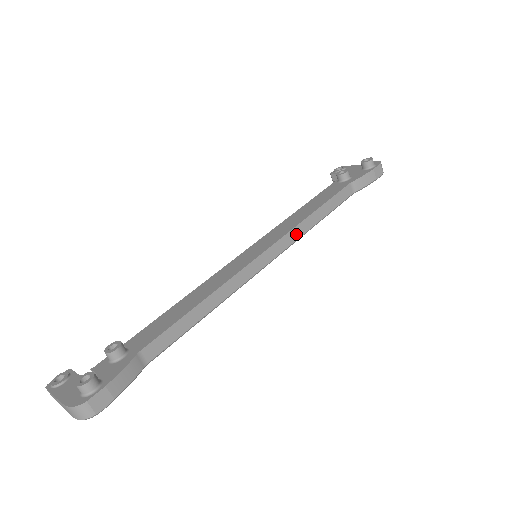
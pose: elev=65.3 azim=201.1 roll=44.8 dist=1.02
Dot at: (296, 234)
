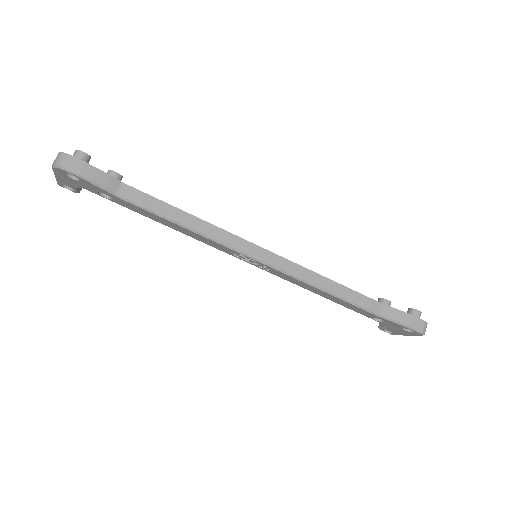
Dot at: (299, 272)
